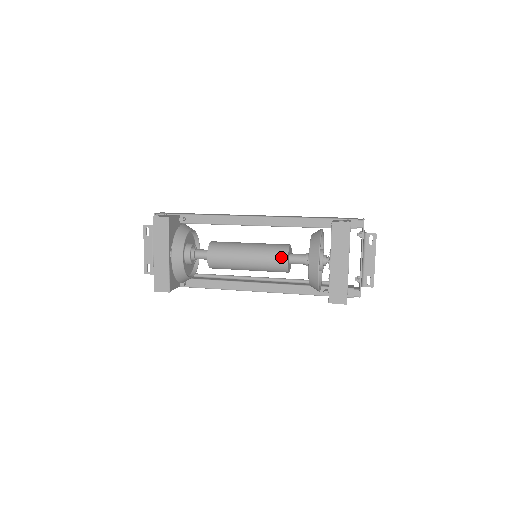
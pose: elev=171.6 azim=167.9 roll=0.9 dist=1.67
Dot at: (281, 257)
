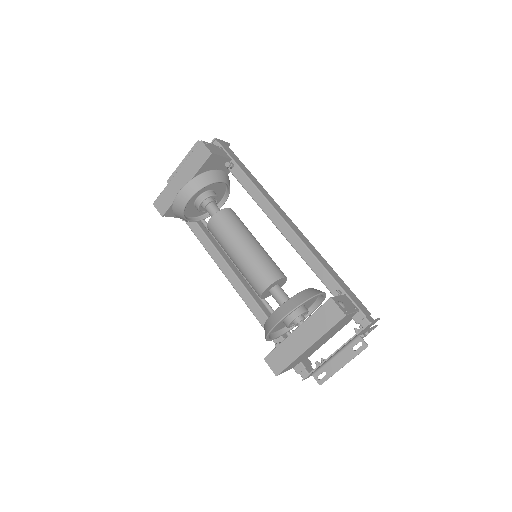
Dot at: (264, 280)
